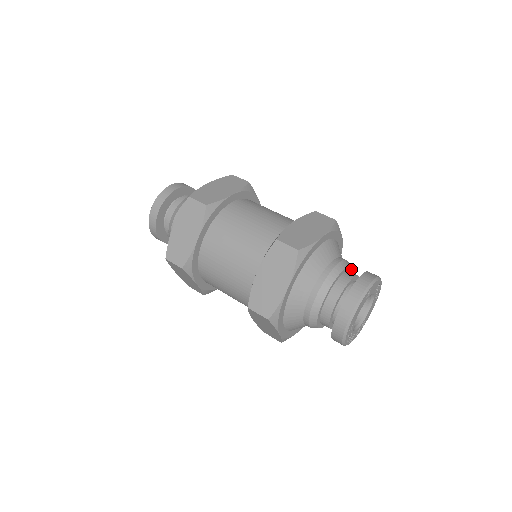
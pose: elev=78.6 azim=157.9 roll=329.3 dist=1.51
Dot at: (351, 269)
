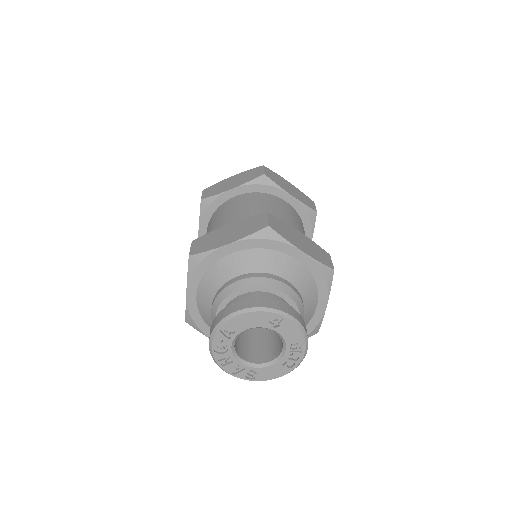
Dot at: occluded
